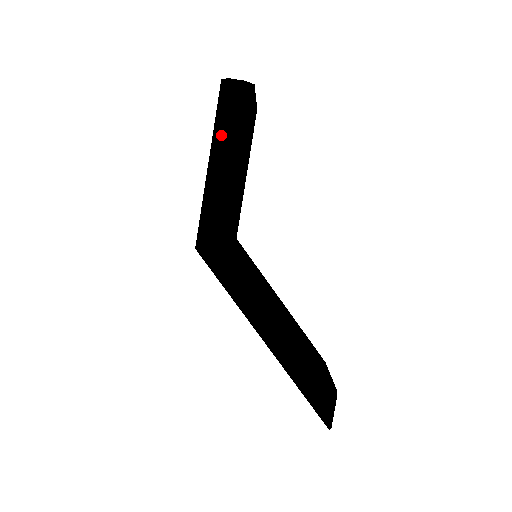
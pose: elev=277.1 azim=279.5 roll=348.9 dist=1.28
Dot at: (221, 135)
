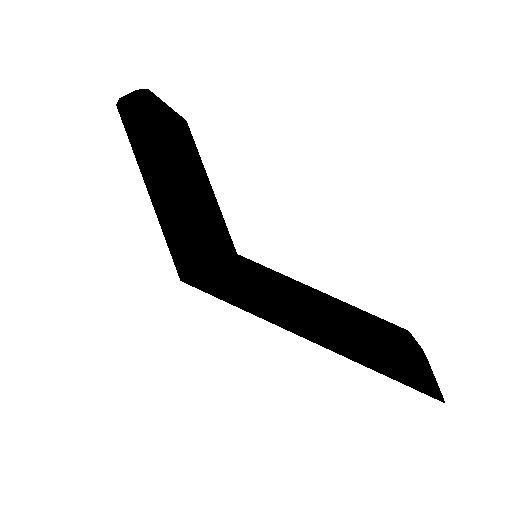
Dot at: (142, 154)
